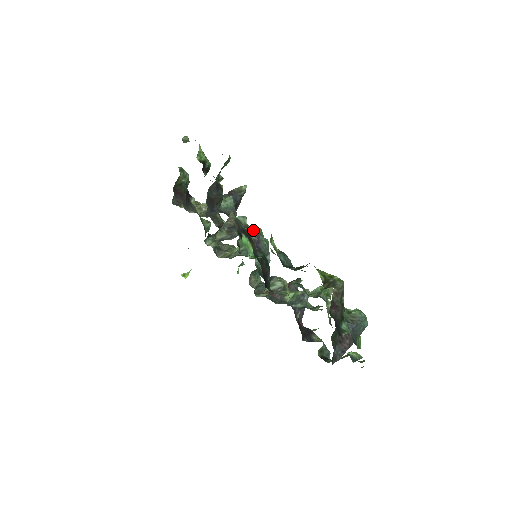
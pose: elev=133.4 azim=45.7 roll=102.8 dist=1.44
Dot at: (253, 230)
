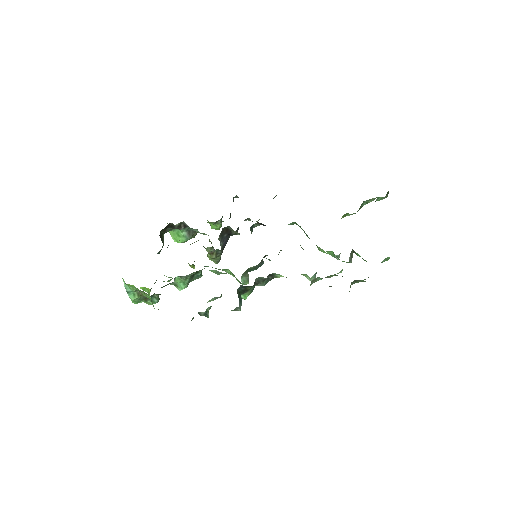
Dot at: occluded
